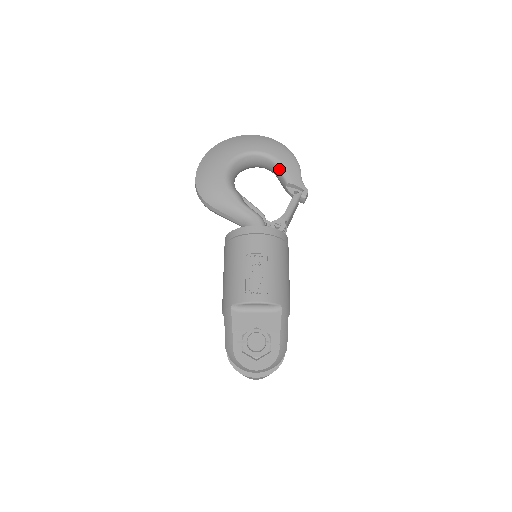
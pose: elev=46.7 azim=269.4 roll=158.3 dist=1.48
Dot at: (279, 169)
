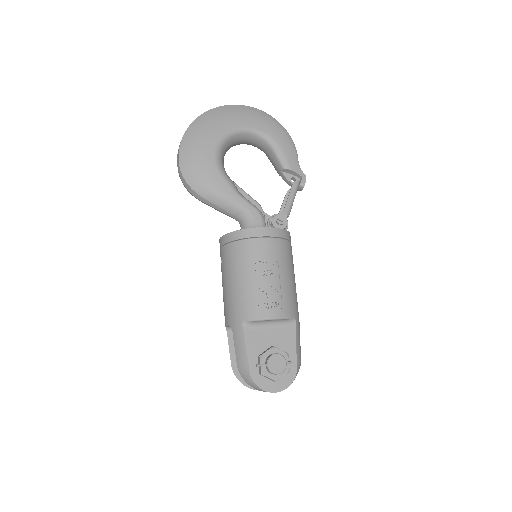
Dot at: (274, 151)
